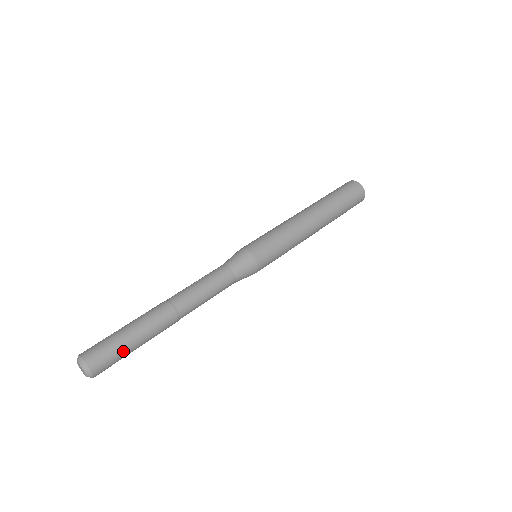
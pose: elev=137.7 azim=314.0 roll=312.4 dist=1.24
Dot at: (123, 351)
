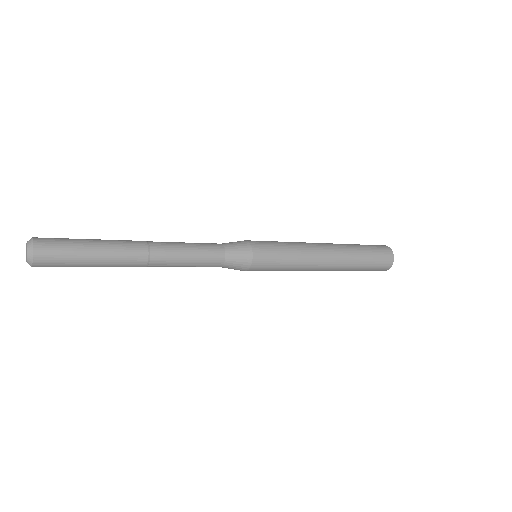
Dot at: (75, 240)
